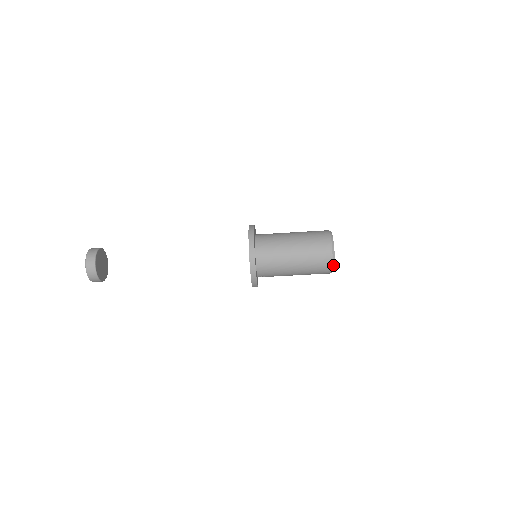
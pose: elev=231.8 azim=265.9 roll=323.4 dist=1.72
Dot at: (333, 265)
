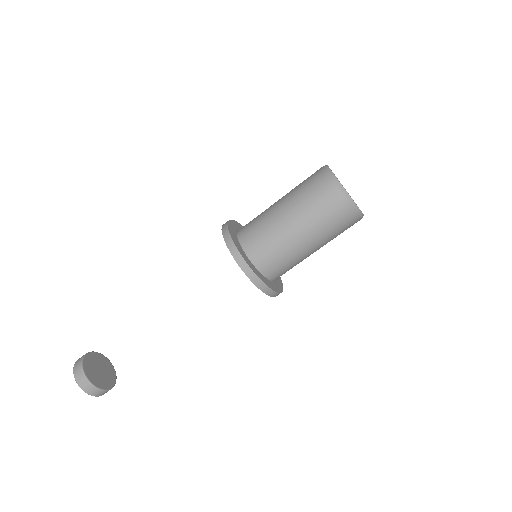
Dot at: (359, 213)
